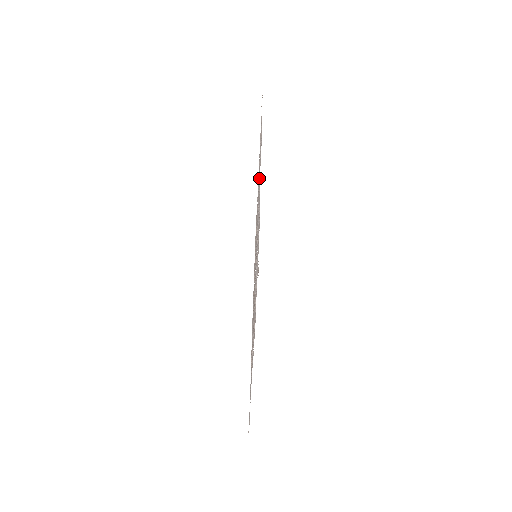
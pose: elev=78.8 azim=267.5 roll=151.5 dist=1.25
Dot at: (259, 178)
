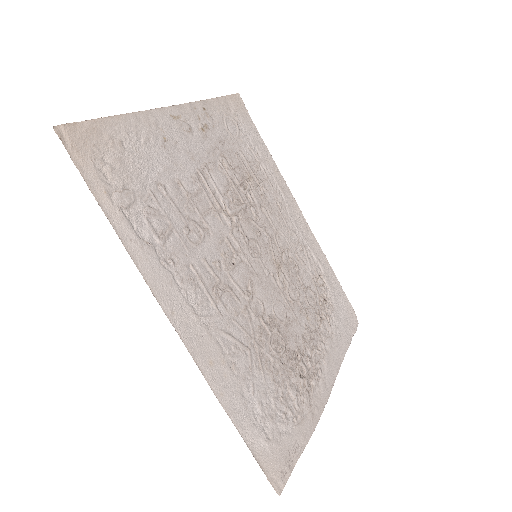
Dot at: (198, 314)
